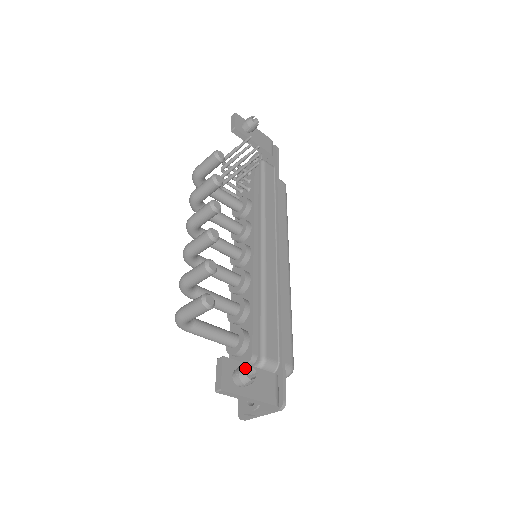
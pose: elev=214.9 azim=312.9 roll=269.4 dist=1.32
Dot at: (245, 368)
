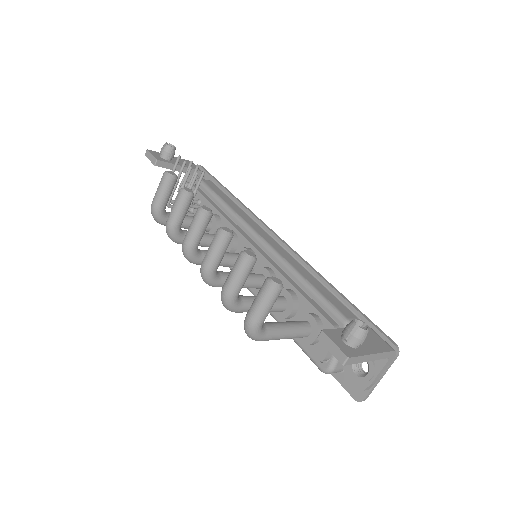
Dot at: (352, 323)
